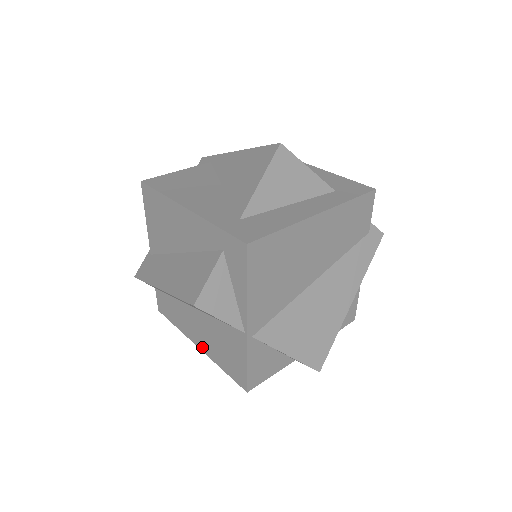
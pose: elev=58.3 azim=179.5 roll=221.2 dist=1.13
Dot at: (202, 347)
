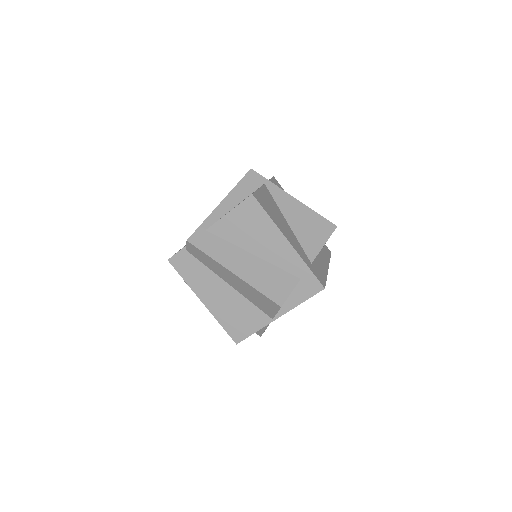
Dot at: (209, 305)
